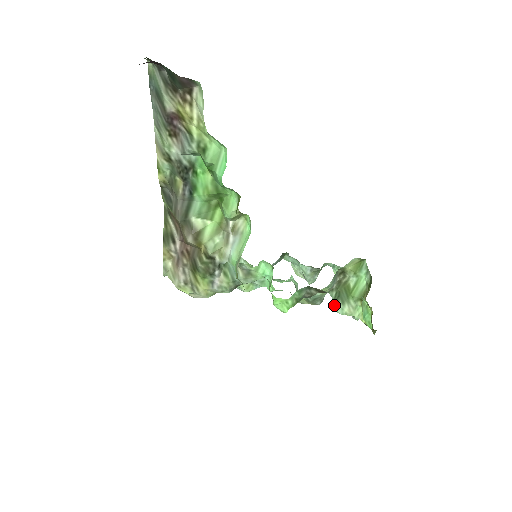
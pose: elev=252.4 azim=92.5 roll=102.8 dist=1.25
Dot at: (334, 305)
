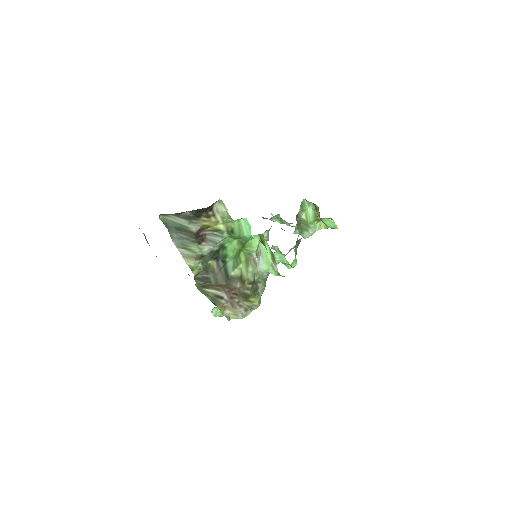
Dot at: (302, 236)
